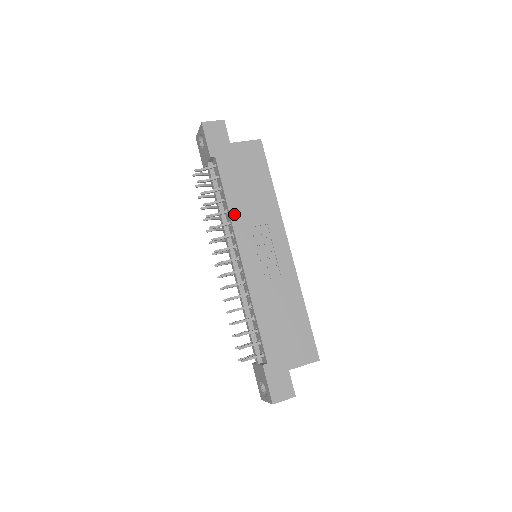
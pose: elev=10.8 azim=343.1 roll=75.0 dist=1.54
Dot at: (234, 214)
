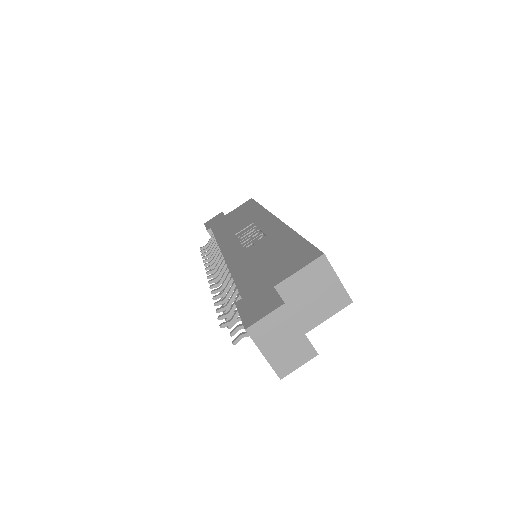
Dot at: (221, 239)
